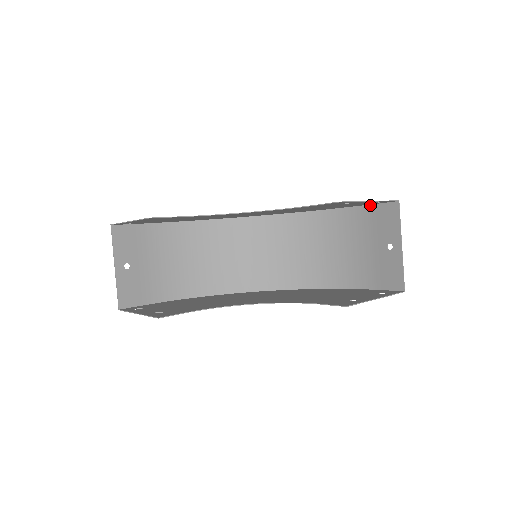
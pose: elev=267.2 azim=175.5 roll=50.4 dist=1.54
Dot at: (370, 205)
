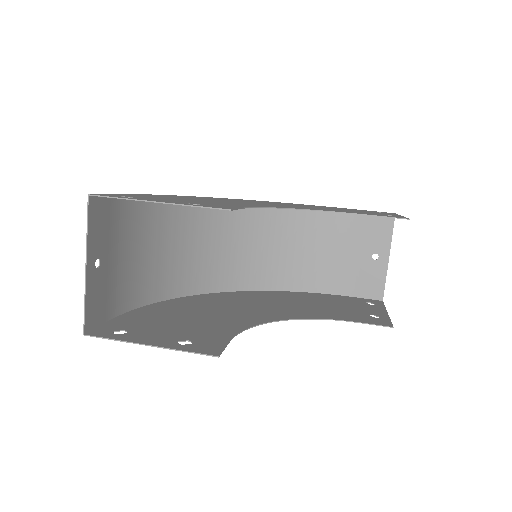
Dot at: occluded
